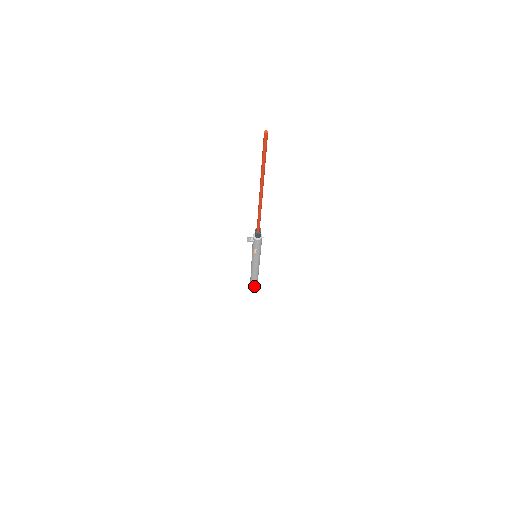
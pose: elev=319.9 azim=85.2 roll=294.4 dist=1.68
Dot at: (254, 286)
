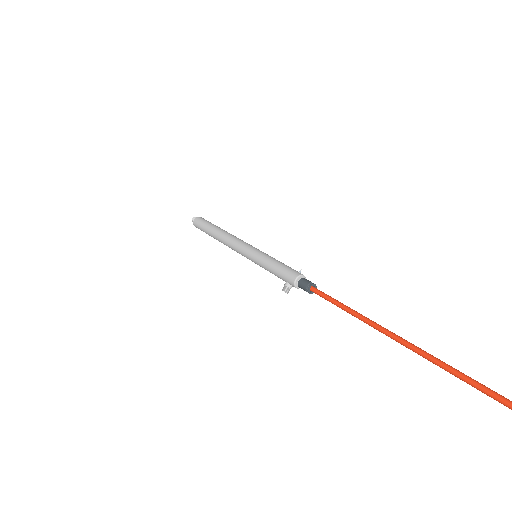
Dot at: occluded
